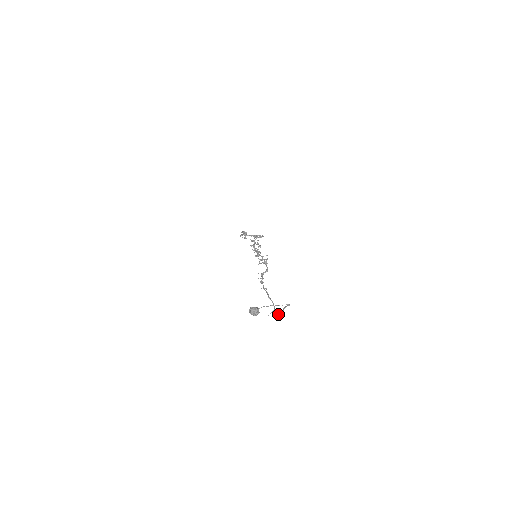
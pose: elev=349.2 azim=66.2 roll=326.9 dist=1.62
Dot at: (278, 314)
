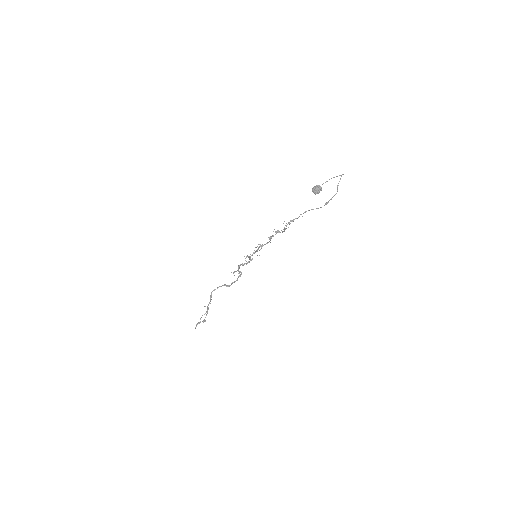
Dot at: (333, 196)
